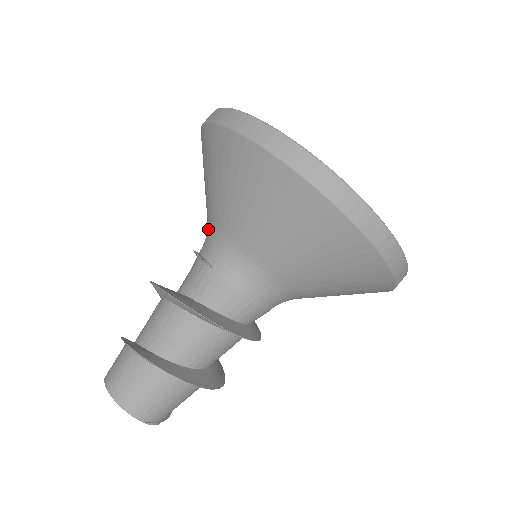
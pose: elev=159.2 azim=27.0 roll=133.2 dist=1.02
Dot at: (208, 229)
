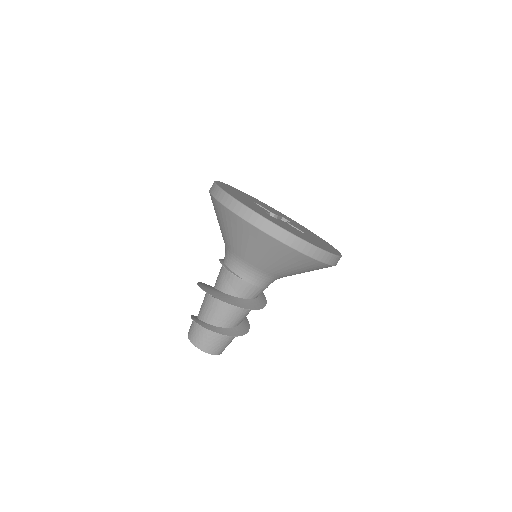
Dot at: (235, 258)
